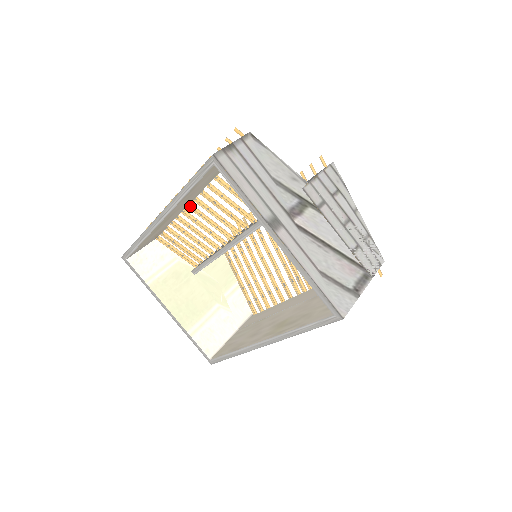
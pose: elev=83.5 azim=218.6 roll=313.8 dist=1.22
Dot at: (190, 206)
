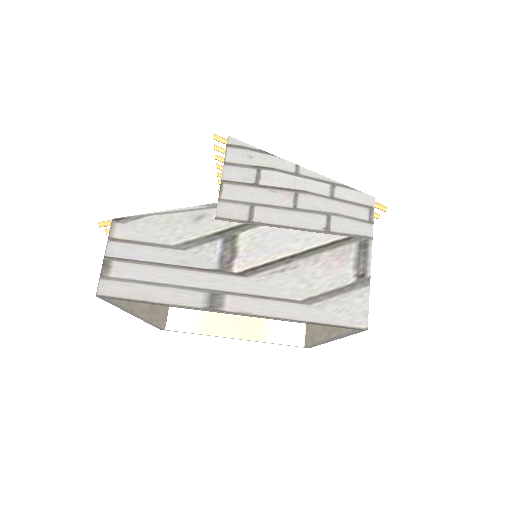
Dot at: occluded
